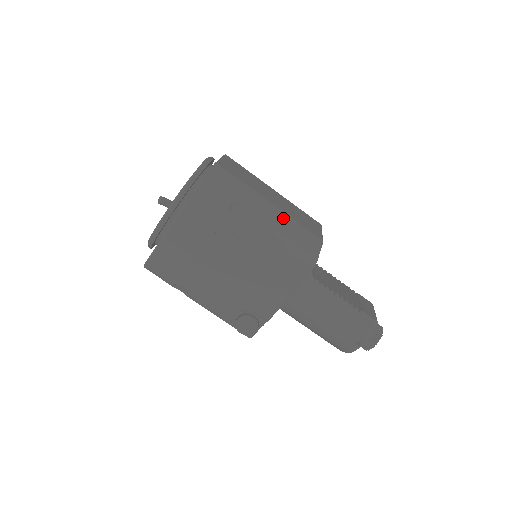
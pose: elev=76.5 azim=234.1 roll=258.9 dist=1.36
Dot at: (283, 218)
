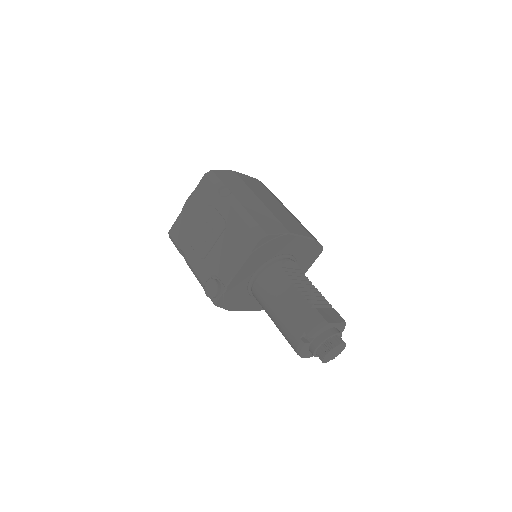
Dot at: (261, 208)
